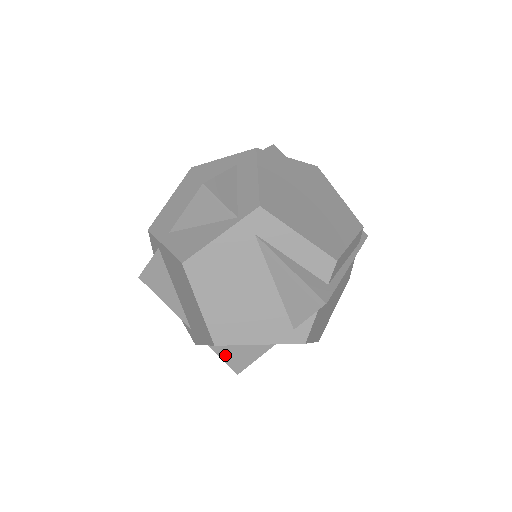
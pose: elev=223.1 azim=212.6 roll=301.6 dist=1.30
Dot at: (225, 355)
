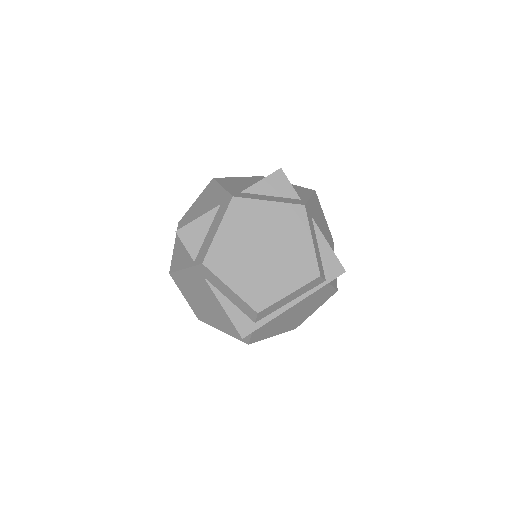
Dot at: occluded
